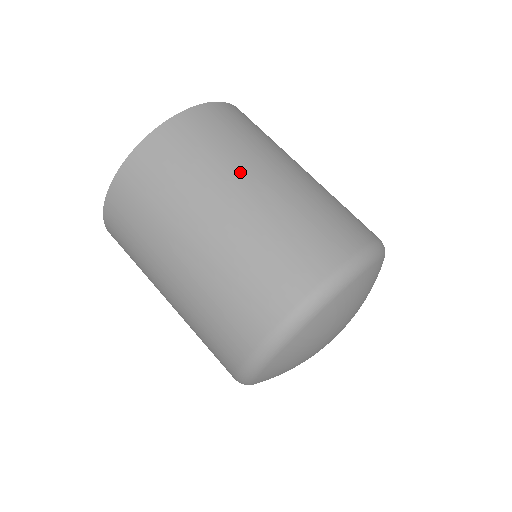
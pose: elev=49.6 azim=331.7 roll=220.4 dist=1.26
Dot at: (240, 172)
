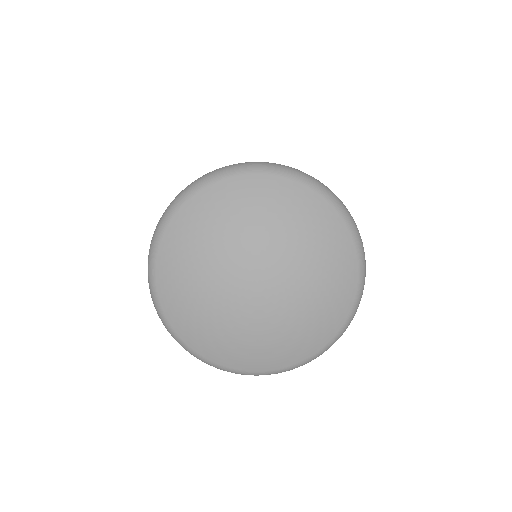
Dot at: occluded
